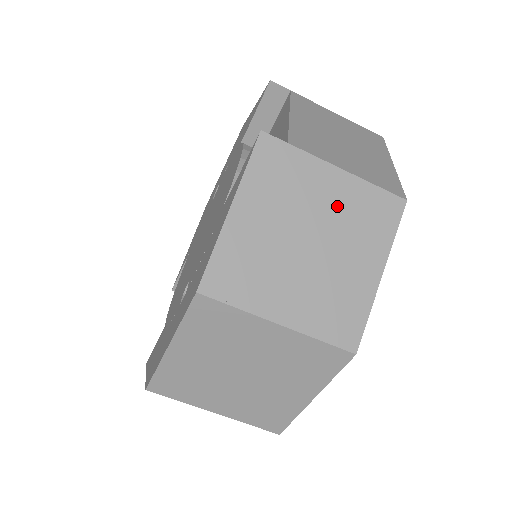
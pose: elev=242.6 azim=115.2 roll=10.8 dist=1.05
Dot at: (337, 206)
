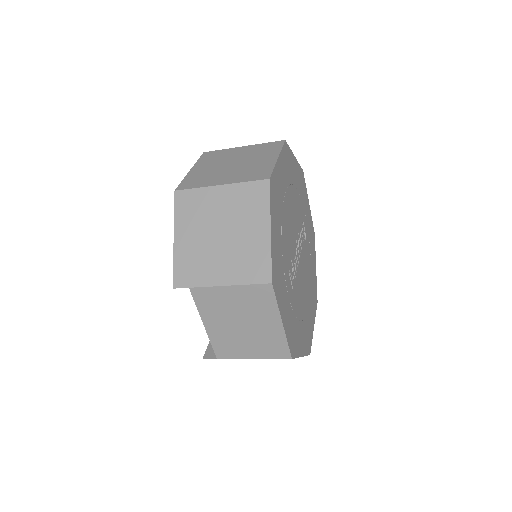
Dot at: occluded
